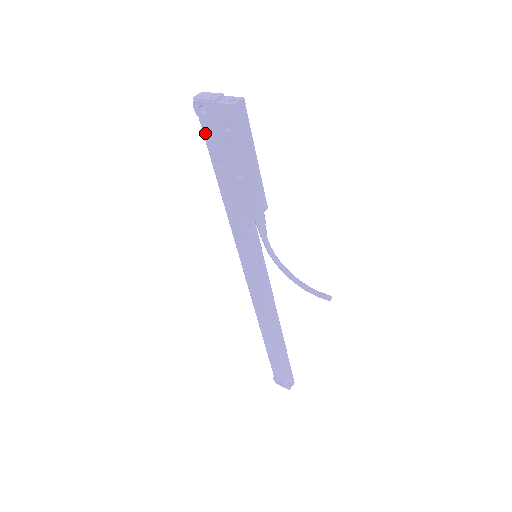
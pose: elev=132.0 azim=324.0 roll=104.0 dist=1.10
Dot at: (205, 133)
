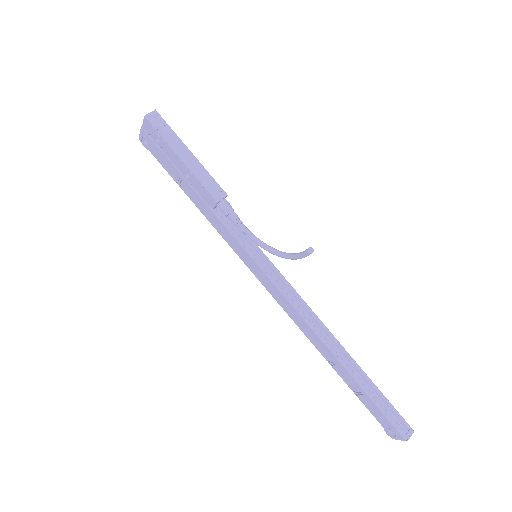
Dot at: (157, 159)
